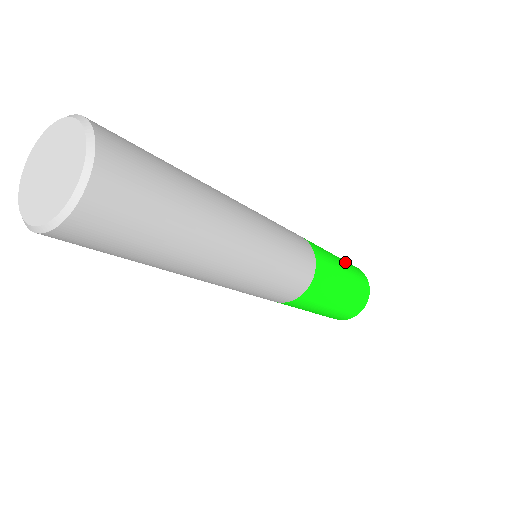
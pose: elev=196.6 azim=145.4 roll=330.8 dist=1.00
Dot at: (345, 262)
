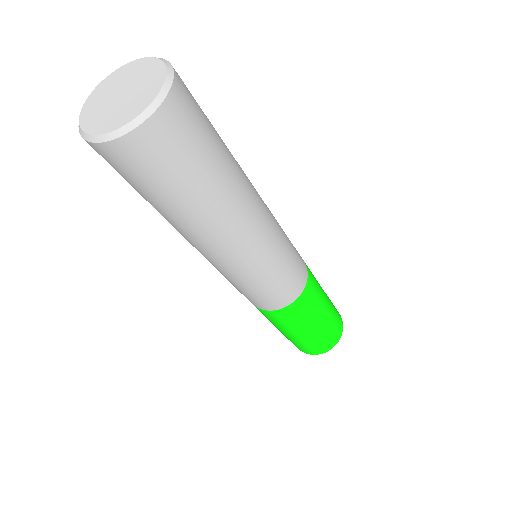
Dot at: occluded
